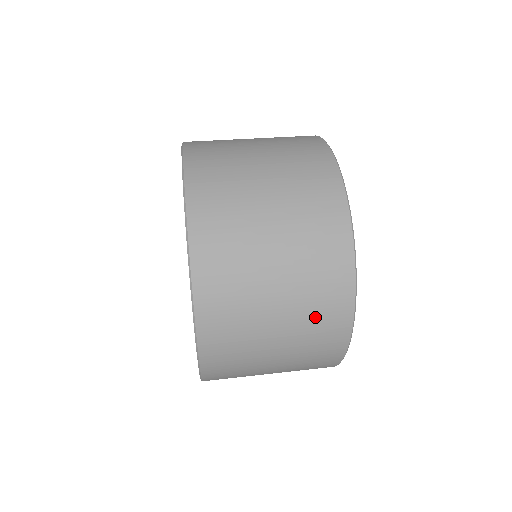
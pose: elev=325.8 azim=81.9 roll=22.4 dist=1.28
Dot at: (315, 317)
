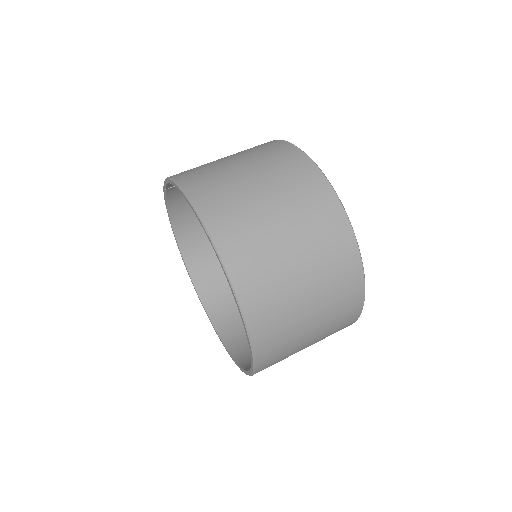
Dot at: (336, 323)
